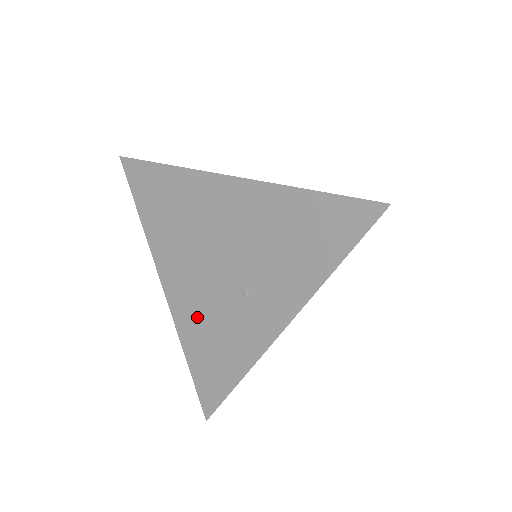
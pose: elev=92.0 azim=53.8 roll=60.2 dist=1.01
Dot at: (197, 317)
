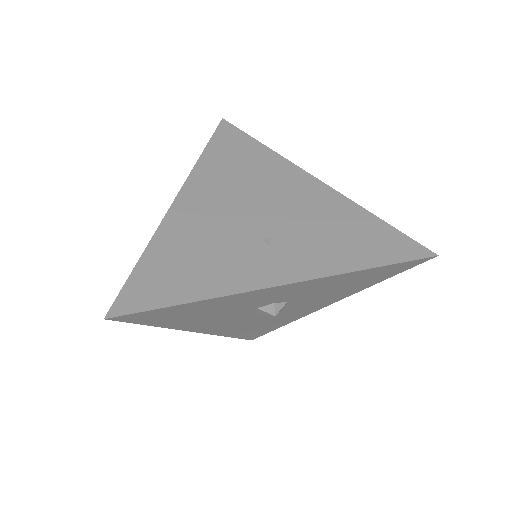
Dot at: (194, 233)
